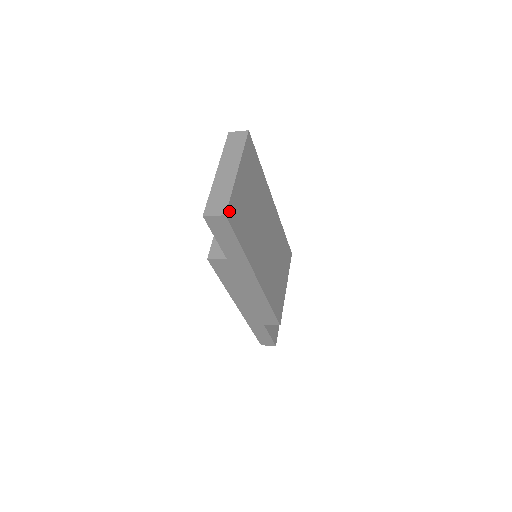
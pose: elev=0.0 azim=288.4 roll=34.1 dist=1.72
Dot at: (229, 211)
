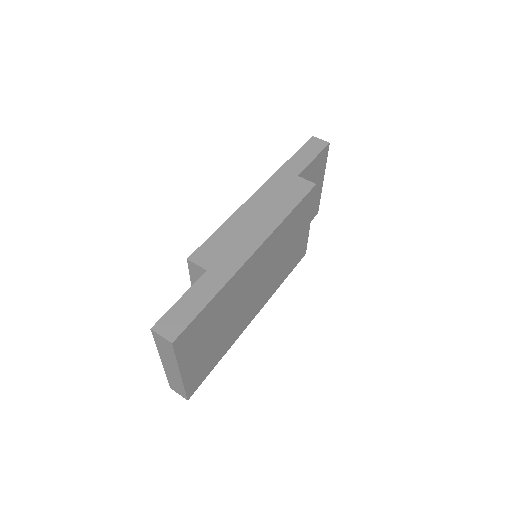
Dot at: (190, 392)
